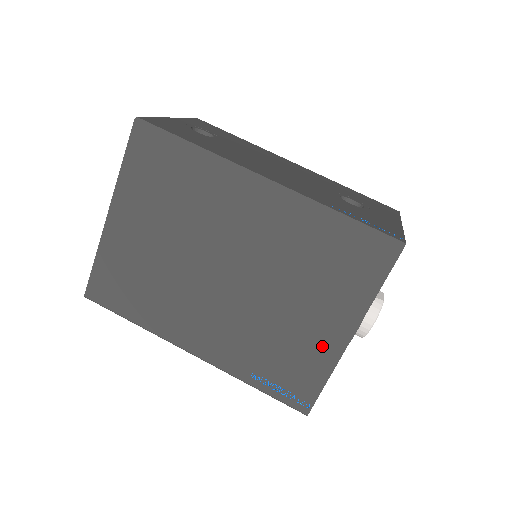
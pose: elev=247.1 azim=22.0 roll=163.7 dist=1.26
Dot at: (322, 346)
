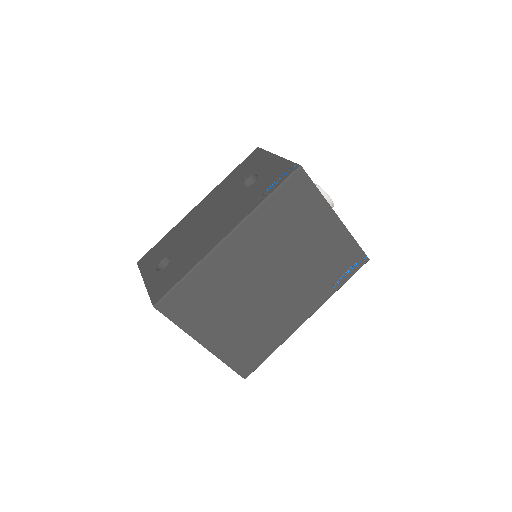
Dot at: (335, 236)
